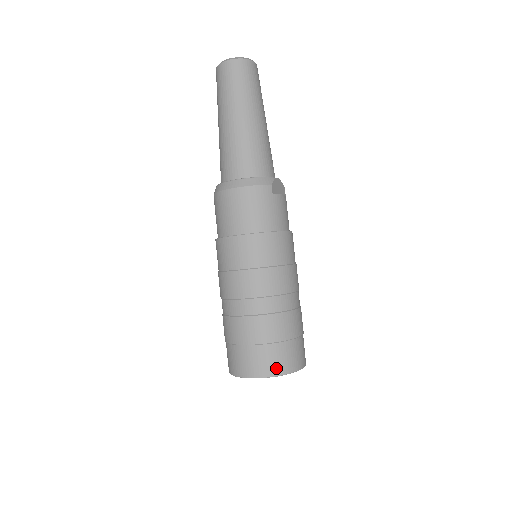
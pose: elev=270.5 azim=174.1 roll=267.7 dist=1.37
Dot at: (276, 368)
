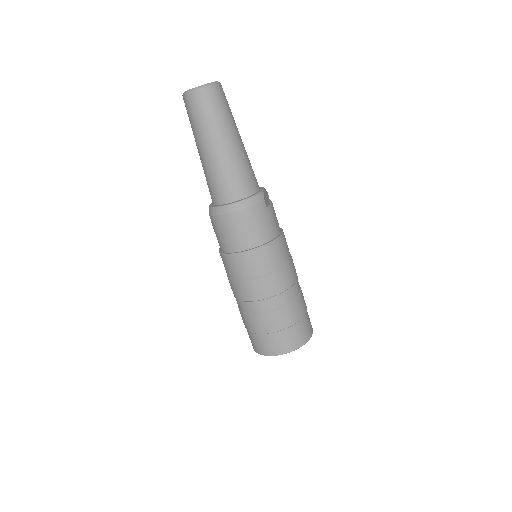
Dot at: (298, 342)
